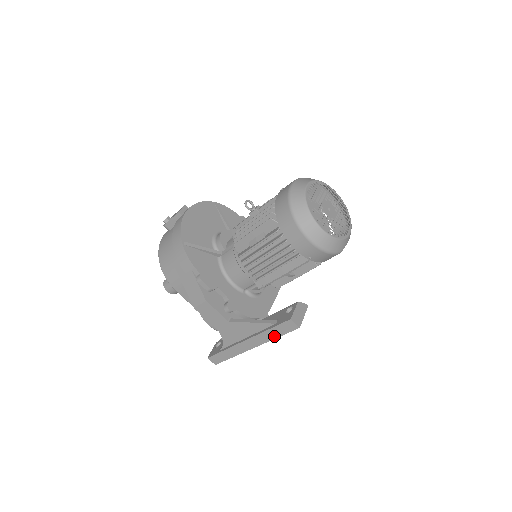
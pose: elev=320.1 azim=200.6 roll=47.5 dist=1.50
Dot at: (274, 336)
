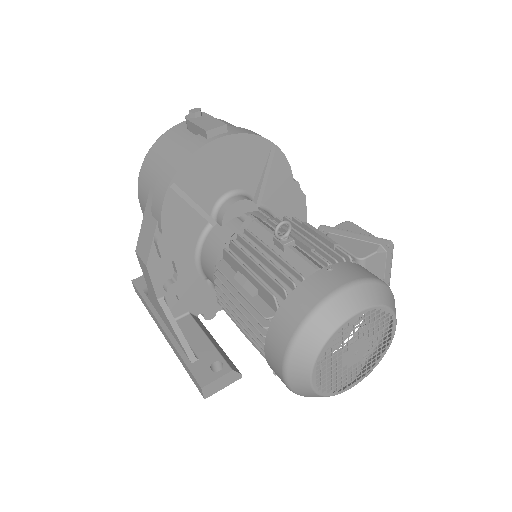
Dot at: (183, 365)
